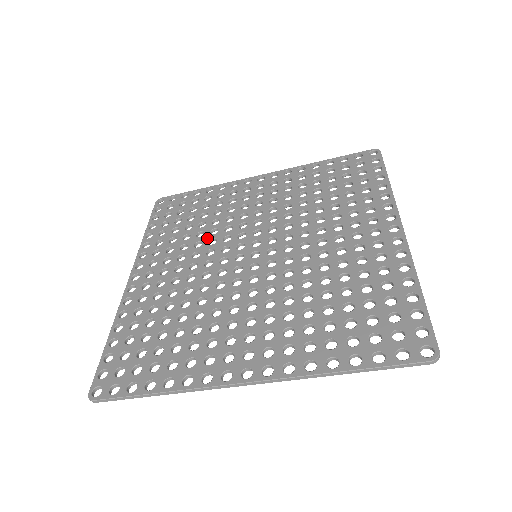
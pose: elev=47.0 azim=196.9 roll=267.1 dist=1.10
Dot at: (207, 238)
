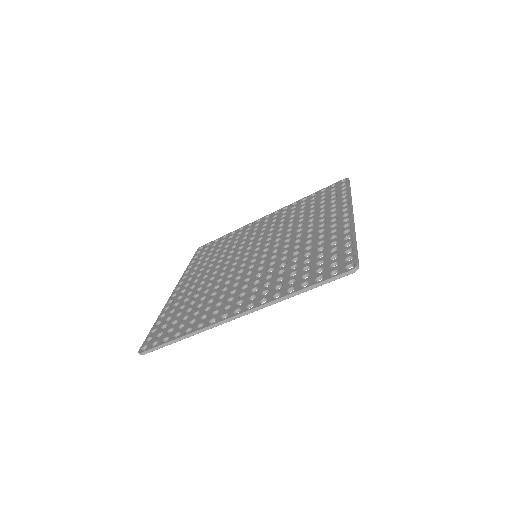
Dot at: (226, 256)
